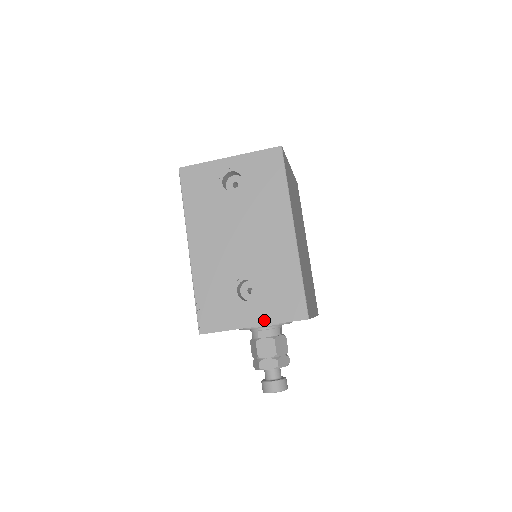
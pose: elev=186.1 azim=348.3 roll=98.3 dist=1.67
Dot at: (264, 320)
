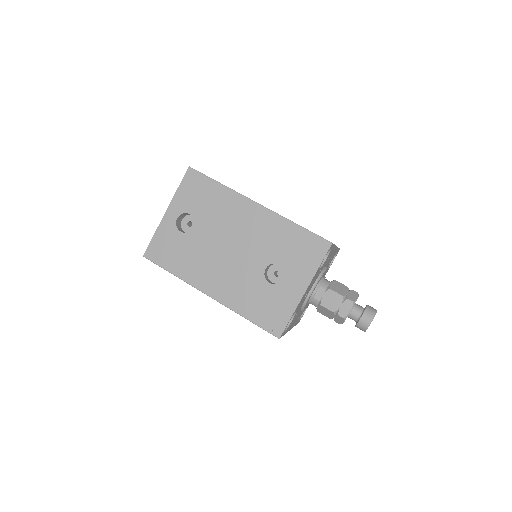
Dot at: (307, 278)
